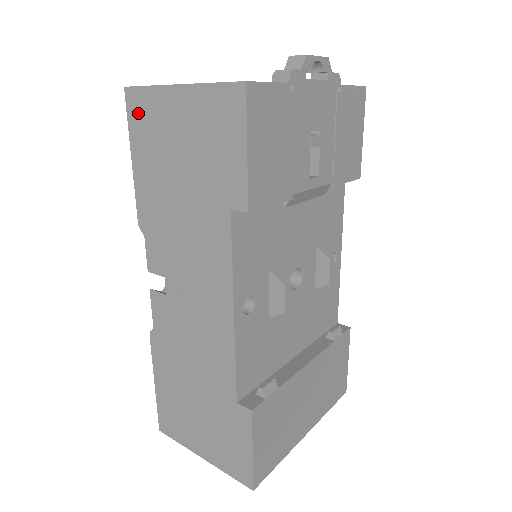
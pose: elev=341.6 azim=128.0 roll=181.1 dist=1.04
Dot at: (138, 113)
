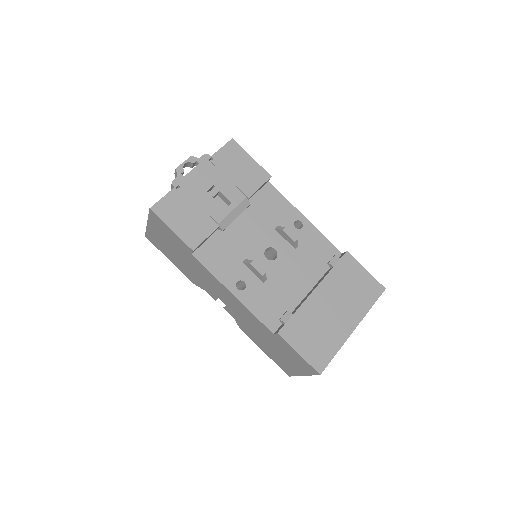
Dot at: (154, 242)
